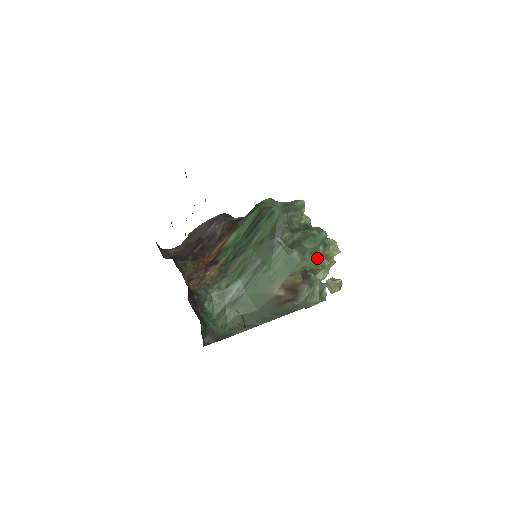
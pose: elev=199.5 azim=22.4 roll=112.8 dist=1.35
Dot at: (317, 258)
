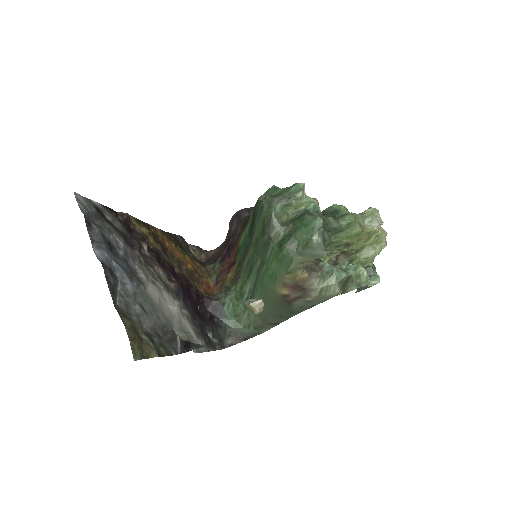
Dot at: (311, 251)
